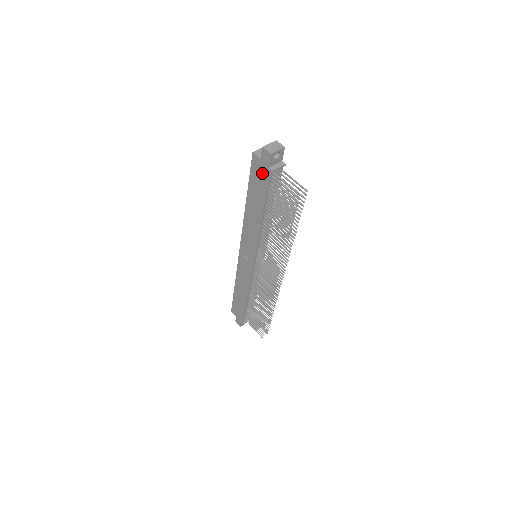
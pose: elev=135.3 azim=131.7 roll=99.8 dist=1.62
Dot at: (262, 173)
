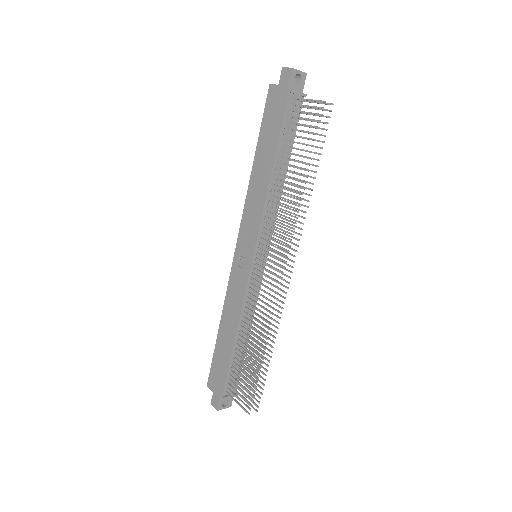
Dot at: (278, 103)
